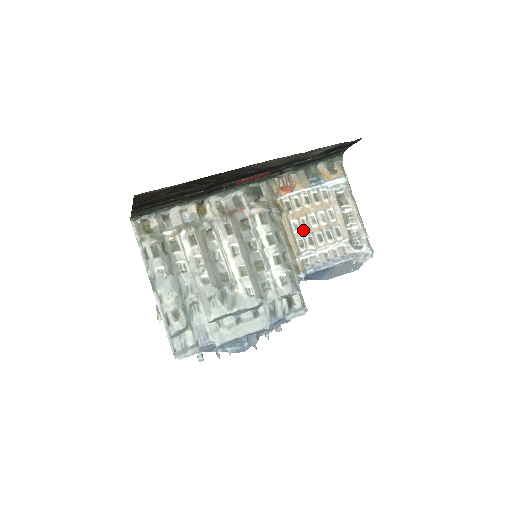
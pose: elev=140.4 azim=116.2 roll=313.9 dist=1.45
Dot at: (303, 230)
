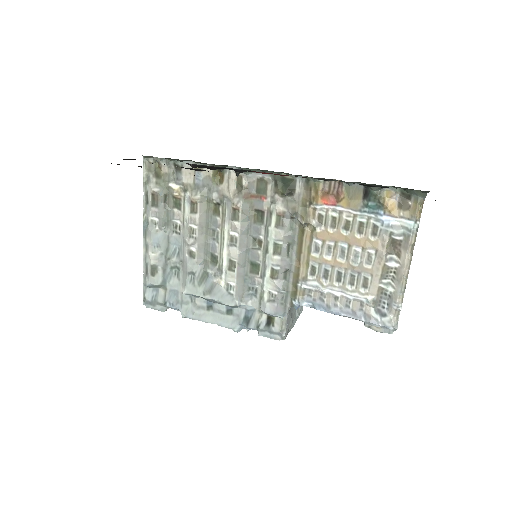
Dot at: (323, 257)
